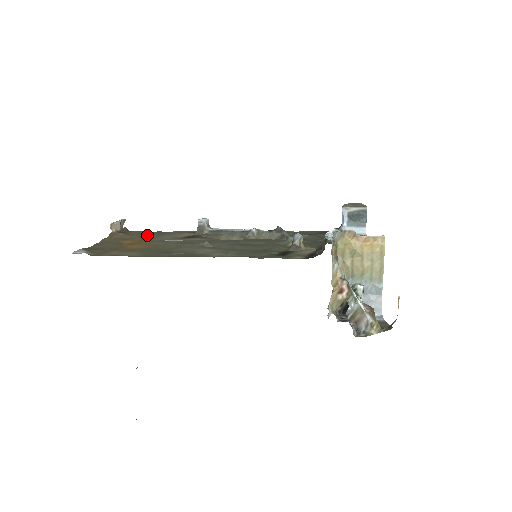
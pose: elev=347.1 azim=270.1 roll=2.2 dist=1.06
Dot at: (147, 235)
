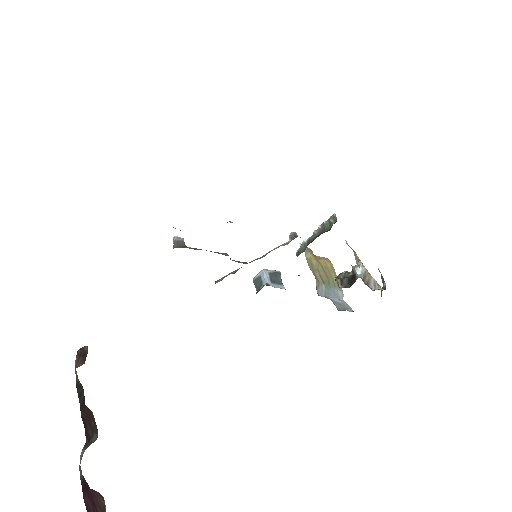
Dot at: occluded
